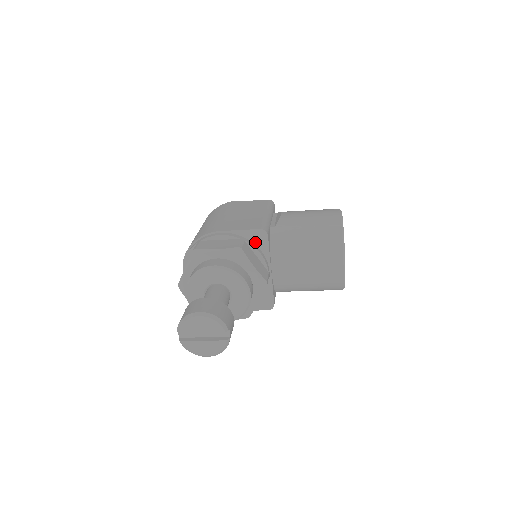
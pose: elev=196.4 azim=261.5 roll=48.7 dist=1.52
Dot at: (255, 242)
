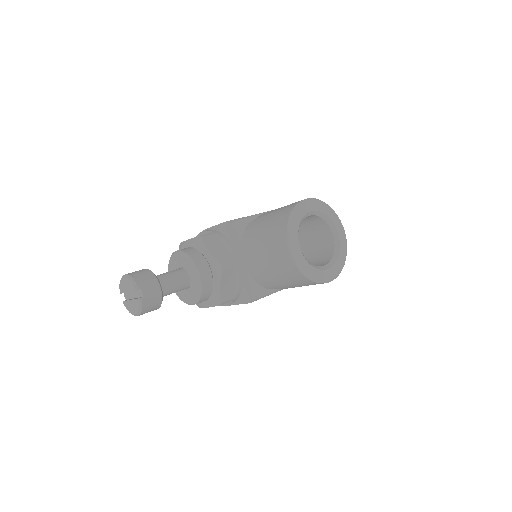
Dot at: (226, 235)
